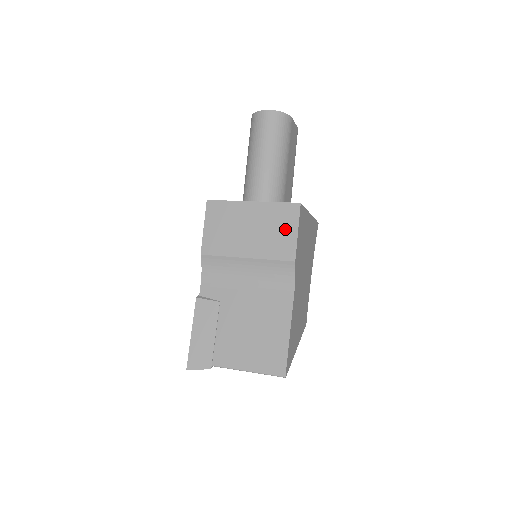
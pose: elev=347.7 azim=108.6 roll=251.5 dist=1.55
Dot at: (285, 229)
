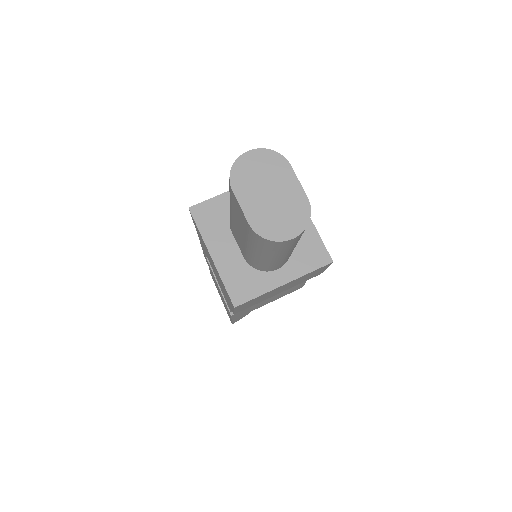
Dot at: occluded
